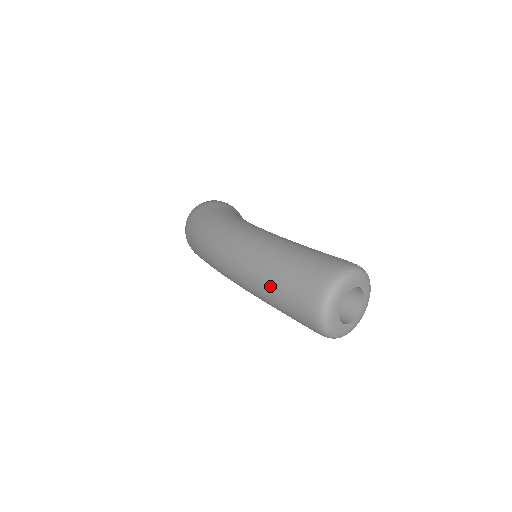
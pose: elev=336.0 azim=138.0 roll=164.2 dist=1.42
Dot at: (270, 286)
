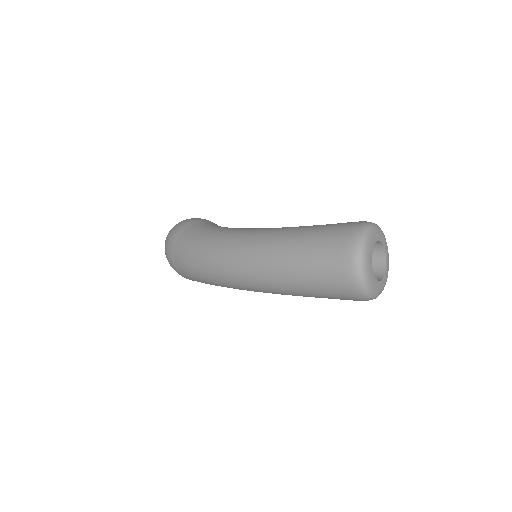
Dot at: (294, 280)
